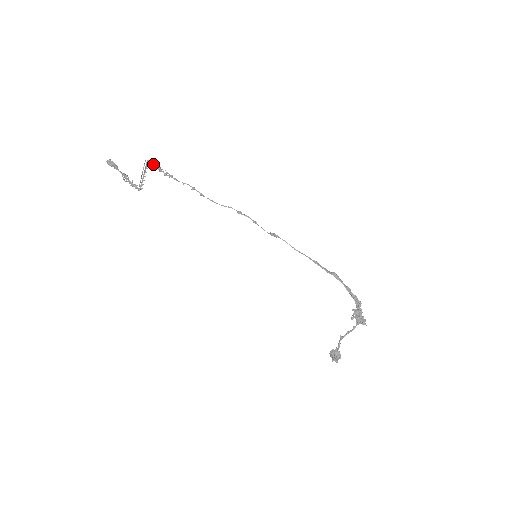
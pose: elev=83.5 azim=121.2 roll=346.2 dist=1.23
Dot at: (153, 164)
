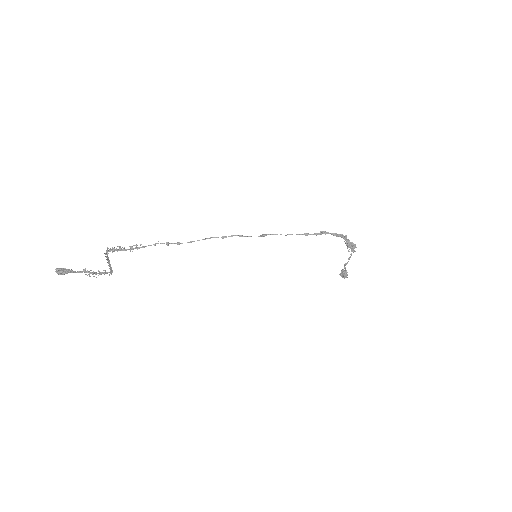
Dot at: (114, 250)
